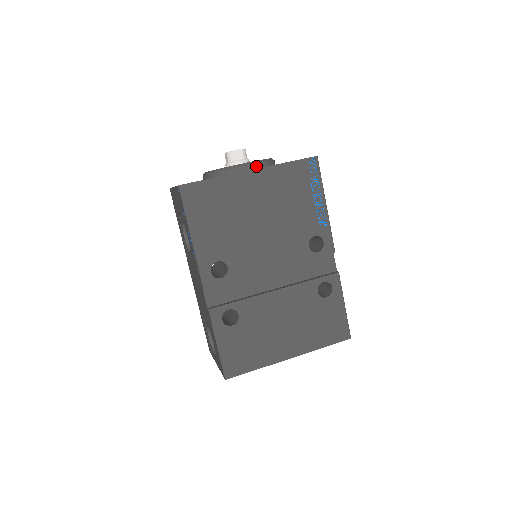
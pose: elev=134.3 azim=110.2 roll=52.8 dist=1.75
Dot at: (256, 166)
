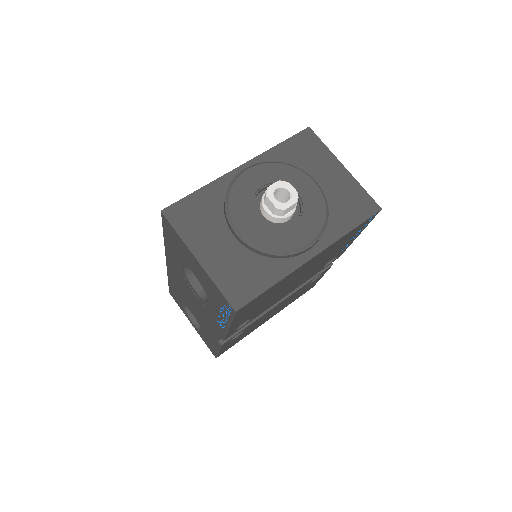
Dot at: (317, 241)
